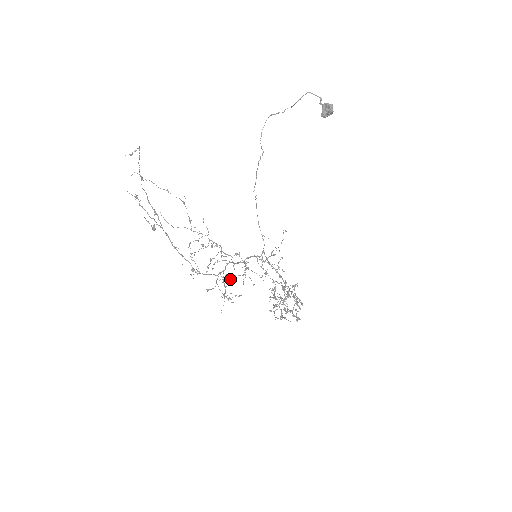
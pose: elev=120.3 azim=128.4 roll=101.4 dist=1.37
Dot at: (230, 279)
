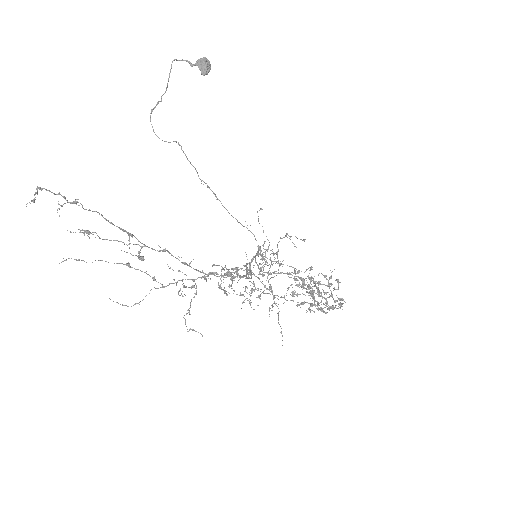
Dot at: (277, 251)
